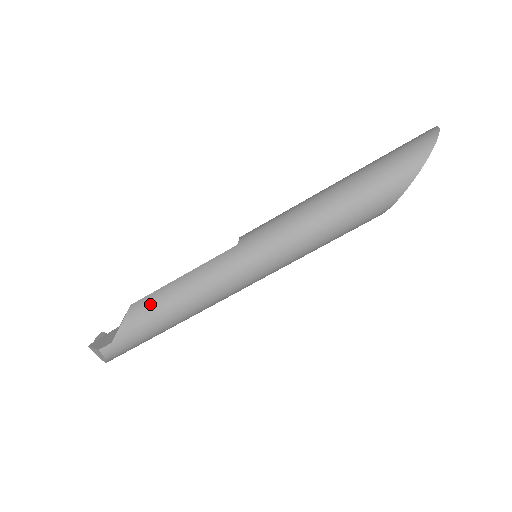
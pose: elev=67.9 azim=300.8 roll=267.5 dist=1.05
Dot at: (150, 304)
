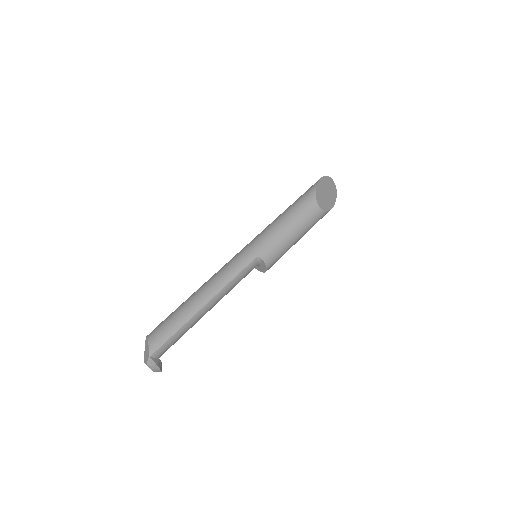
Dot at: occluded
